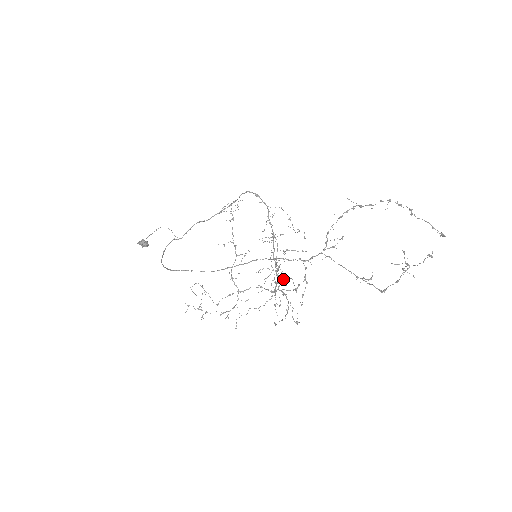
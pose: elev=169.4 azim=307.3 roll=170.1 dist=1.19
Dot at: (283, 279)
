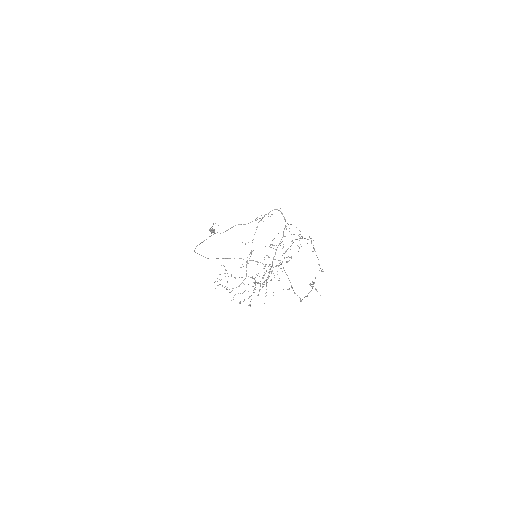
Dot at: occluded
